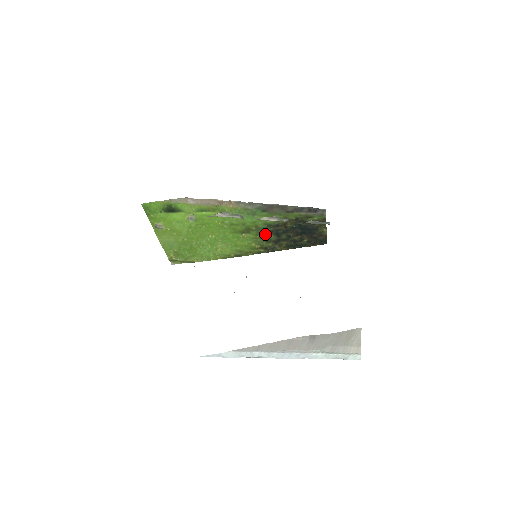
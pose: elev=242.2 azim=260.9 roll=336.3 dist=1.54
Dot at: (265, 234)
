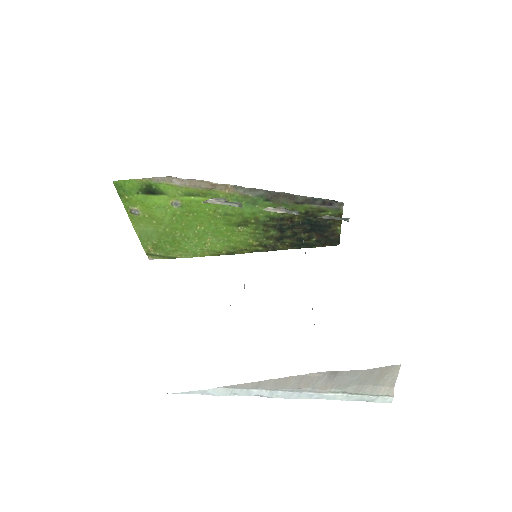
Dot at: (266, 229)
